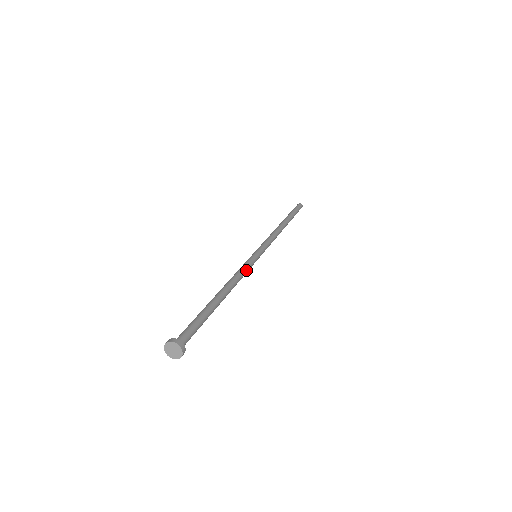
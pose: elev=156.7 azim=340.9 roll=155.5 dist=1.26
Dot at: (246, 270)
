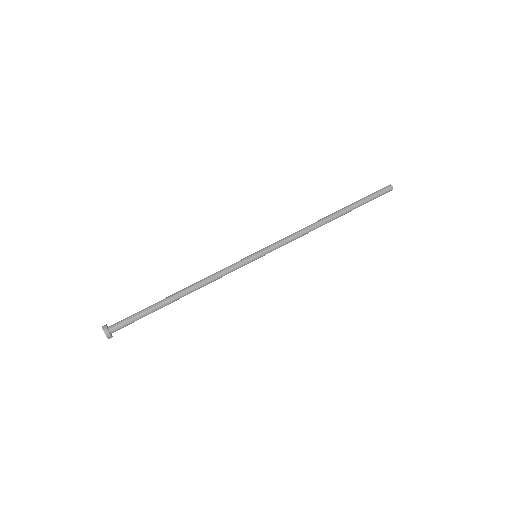
Dot at: (226, 271)
